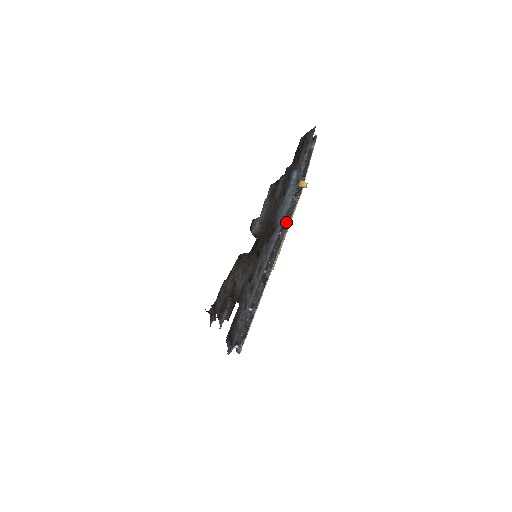
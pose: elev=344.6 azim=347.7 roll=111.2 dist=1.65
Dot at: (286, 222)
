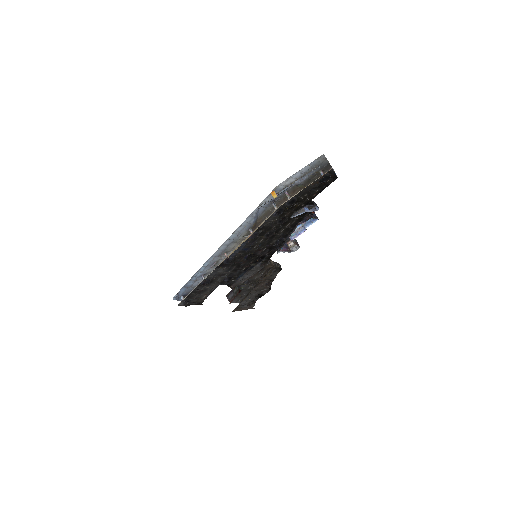
Dot at: (262, 228)
